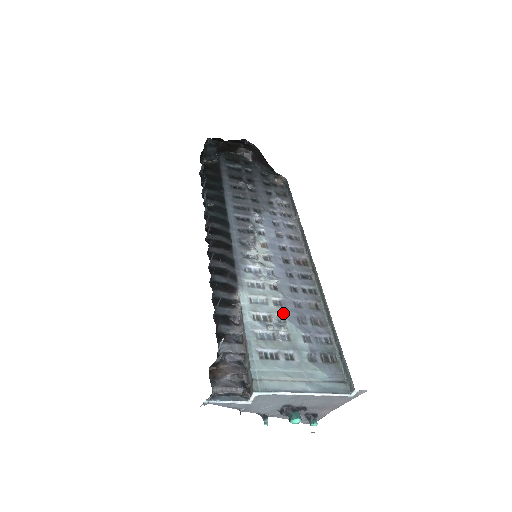
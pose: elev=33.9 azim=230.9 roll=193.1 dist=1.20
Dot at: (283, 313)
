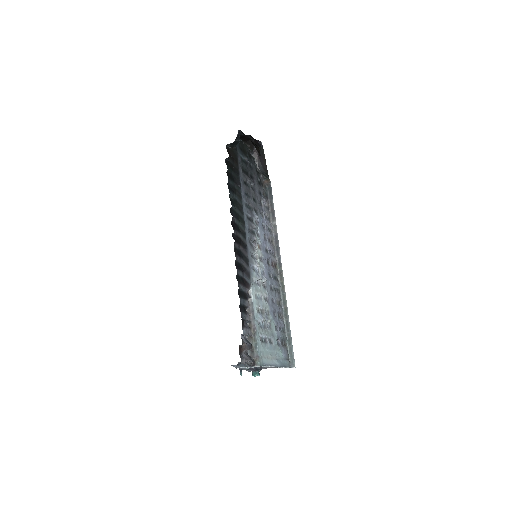
Dot at: (268, 308)
